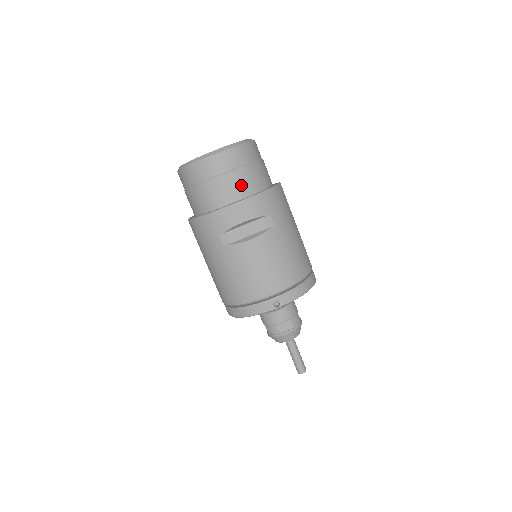
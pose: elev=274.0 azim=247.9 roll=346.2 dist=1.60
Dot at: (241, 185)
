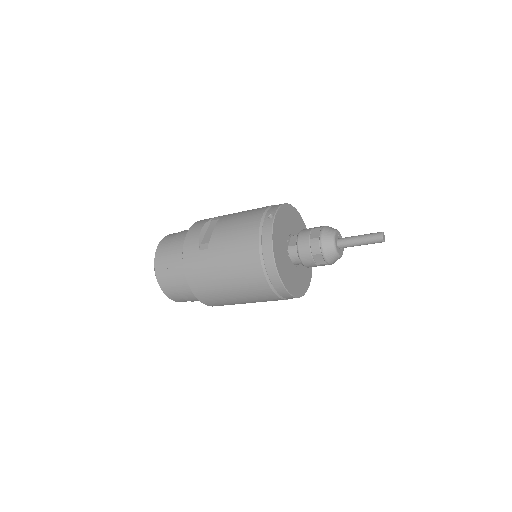
Dot at: (186, 233)
